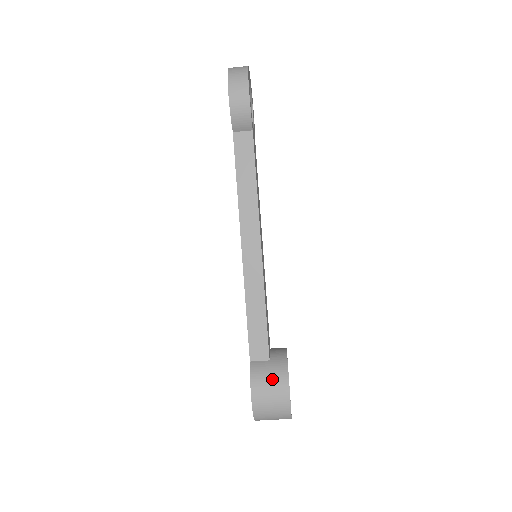
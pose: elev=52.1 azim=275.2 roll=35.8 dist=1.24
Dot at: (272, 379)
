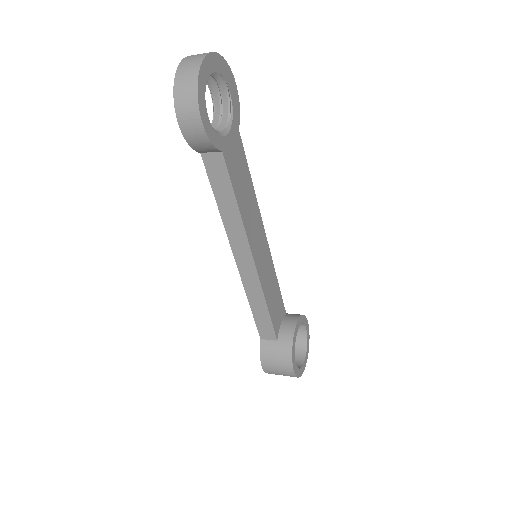
Dot at: (278, 359)
